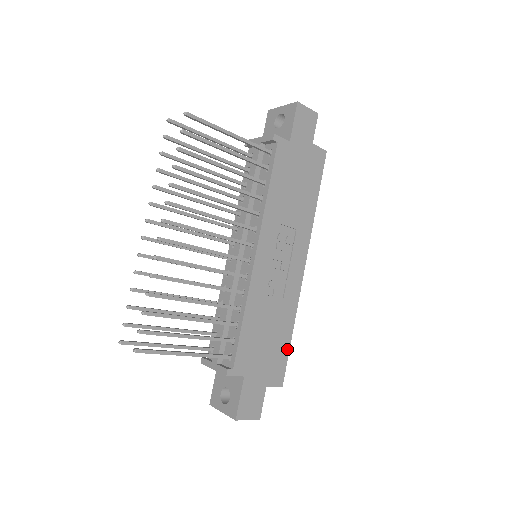
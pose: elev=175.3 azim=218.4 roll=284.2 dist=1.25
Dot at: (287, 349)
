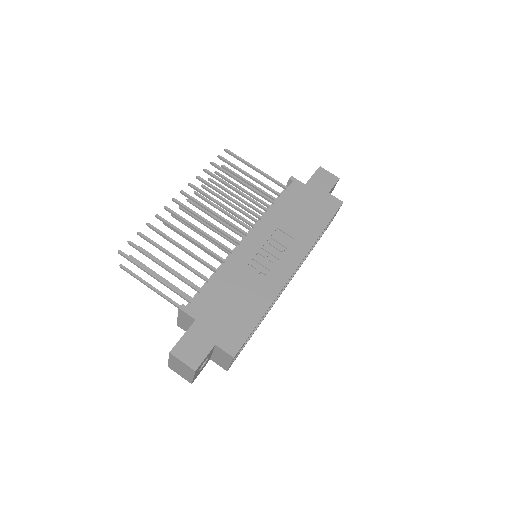
Dot at: (252, 326)
